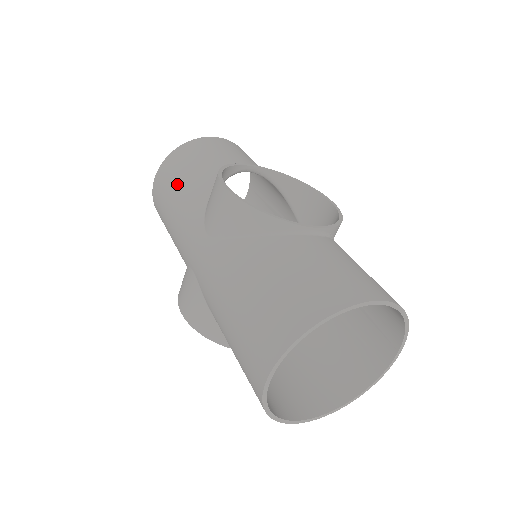
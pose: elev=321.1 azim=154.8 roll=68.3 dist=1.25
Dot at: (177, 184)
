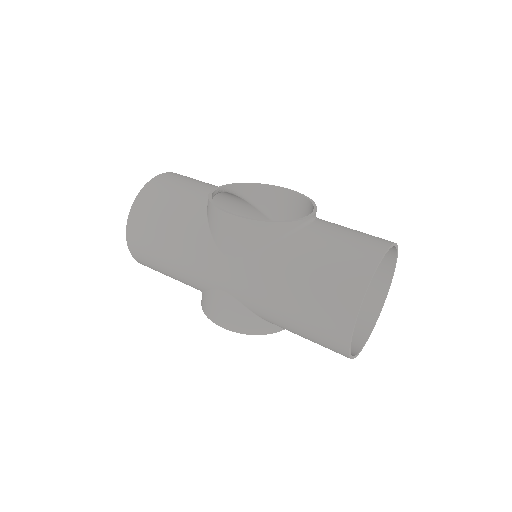
Dot at: (163, 229)
